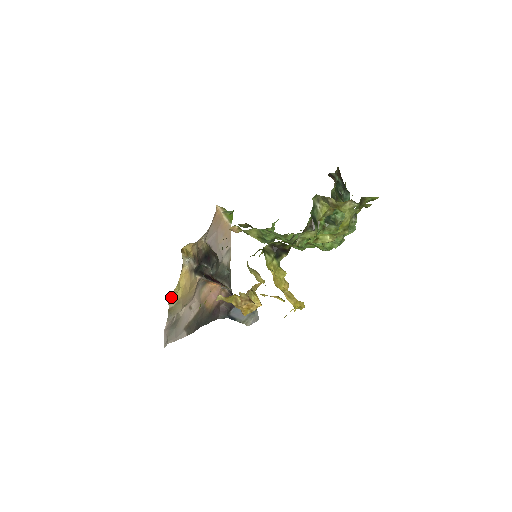
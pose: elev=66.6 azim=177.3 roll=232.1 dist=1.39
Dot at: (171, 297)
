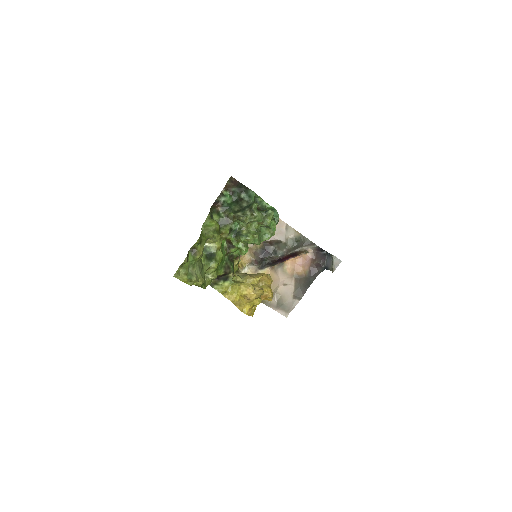
Dot at: occluded
